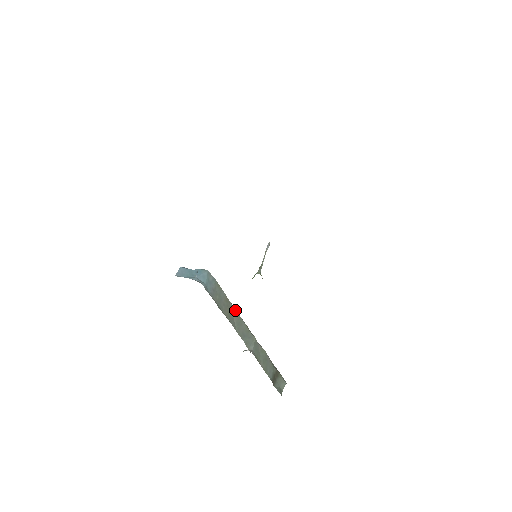
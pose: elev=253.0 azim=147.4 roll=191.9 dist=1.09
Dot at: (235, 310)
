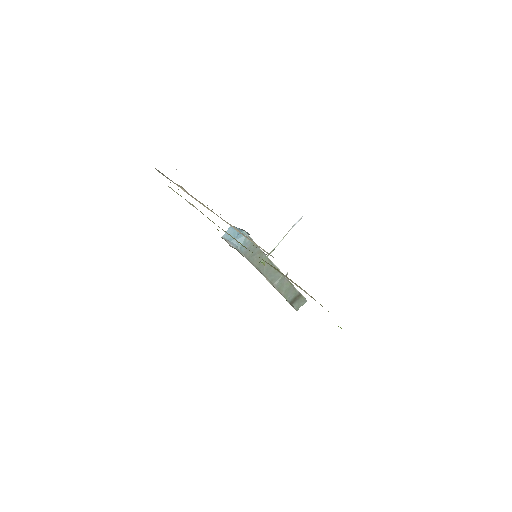
Dot at: (267, 259)
